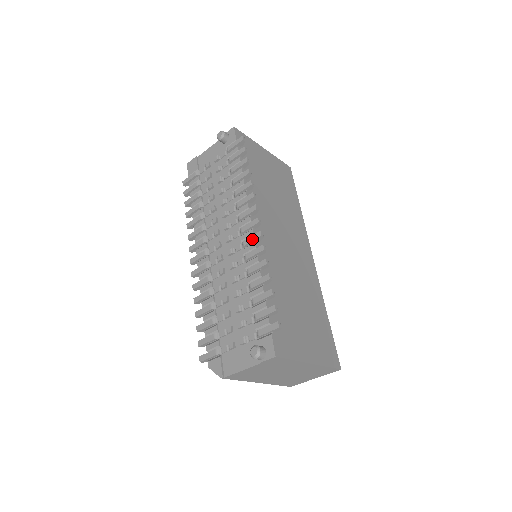
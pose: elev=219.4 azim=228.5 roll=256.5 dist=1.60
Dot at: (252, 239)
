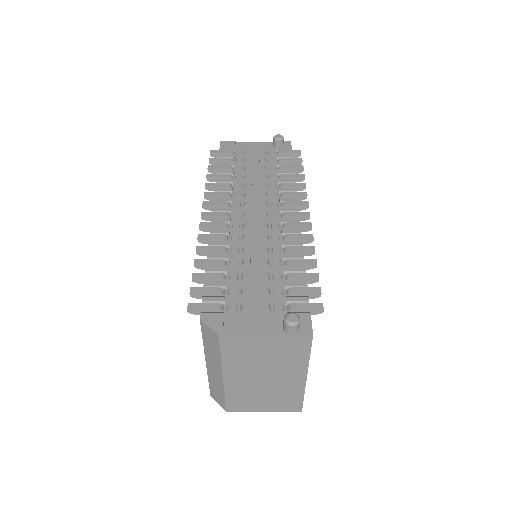
Dot at: (299, 225)
